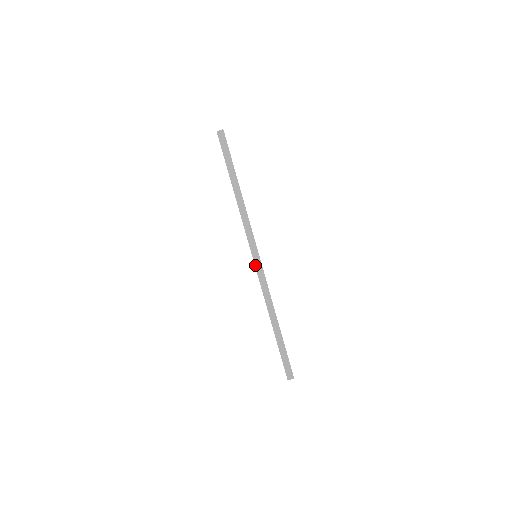
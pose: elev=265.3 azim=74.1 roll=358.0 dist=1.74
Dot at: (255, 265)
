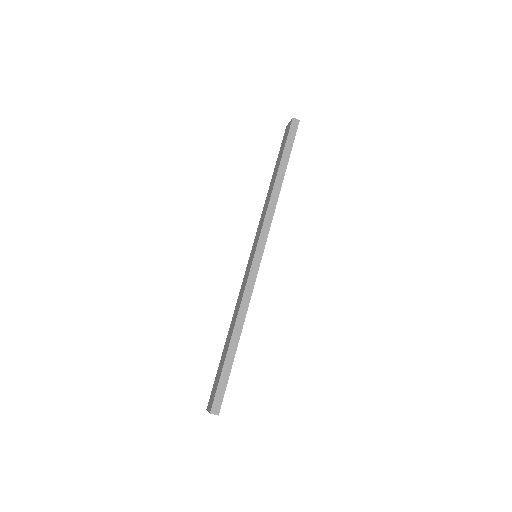
Dot at: (253, 262)
